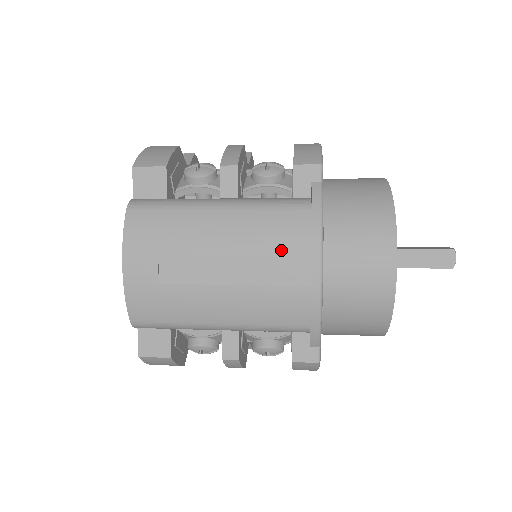
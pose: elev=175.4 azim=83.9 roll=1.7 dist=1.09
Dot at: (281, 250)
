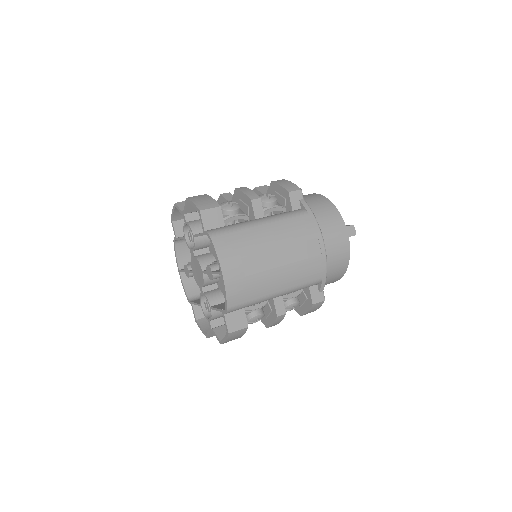
Dot at: (304, 239)
